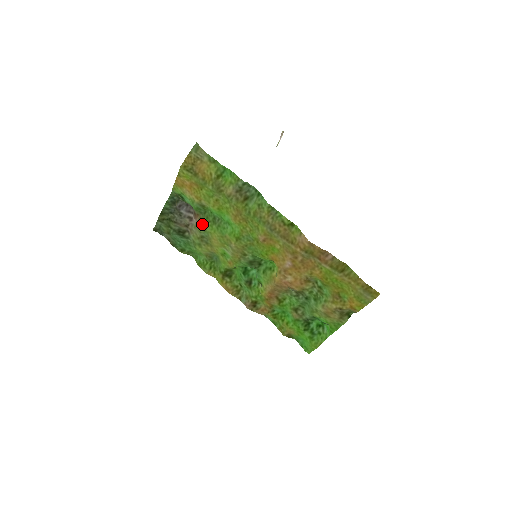
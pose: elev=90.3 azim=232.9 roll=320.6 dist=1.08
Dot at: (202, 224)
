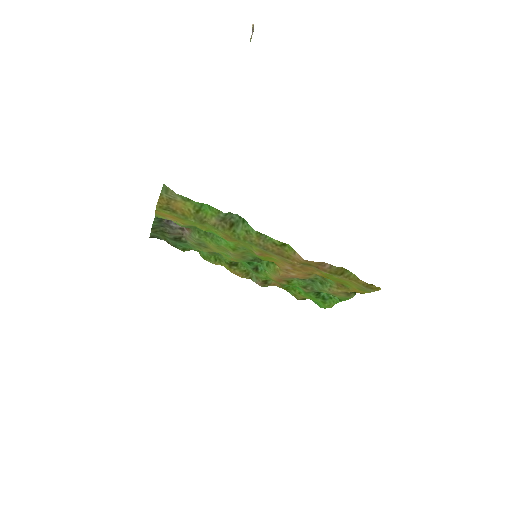
Dot at: (195, 237)
